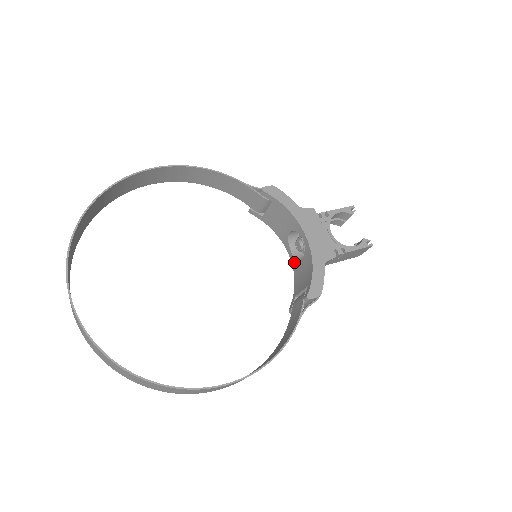
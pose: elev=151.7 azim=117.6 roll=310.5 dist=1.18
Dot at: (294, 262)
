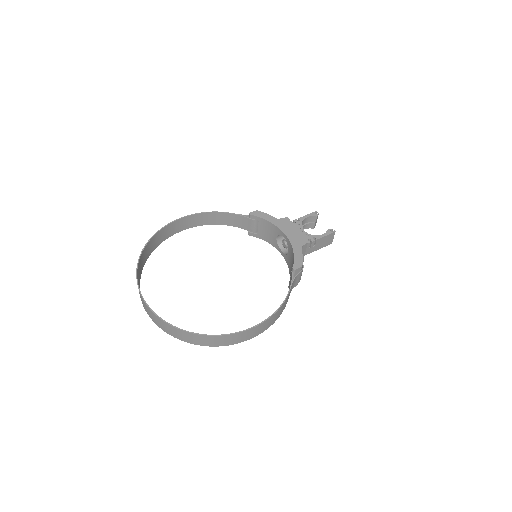
Dot at: (285, 257)
